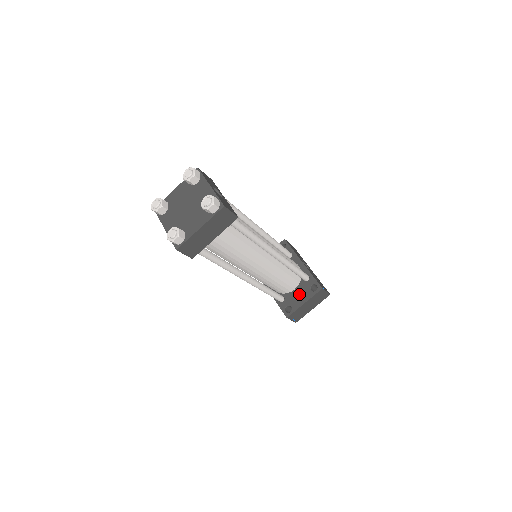
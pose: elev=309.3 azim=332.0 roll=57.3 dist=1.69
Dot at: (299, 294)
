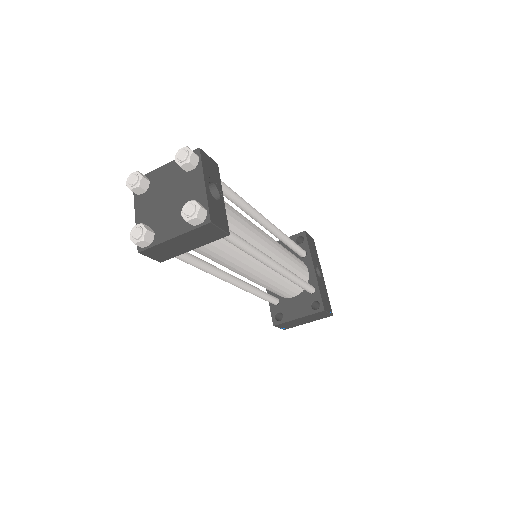
Dot at: (297, 305)
